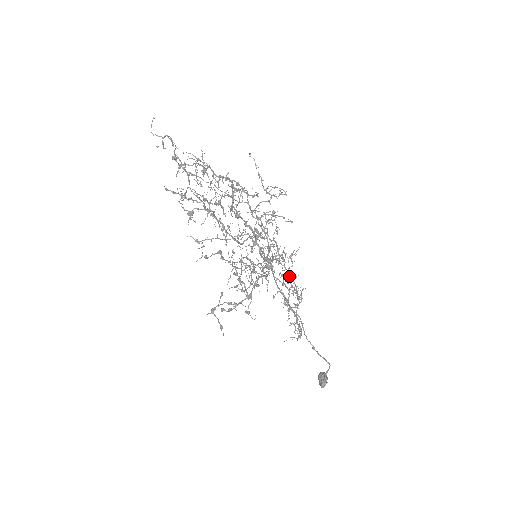
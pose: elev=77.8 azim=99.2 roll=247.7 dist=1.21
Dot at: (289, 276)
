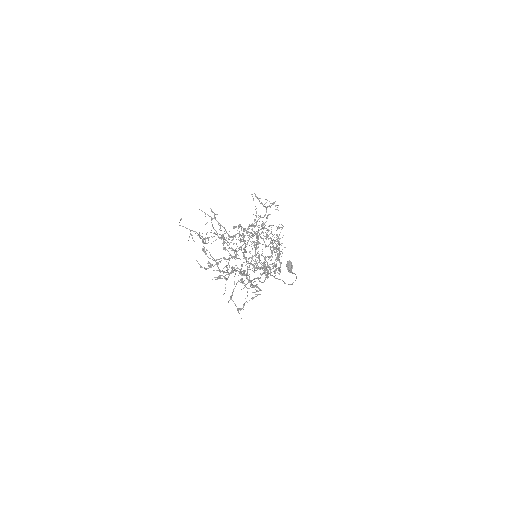
Dot at: occluded
